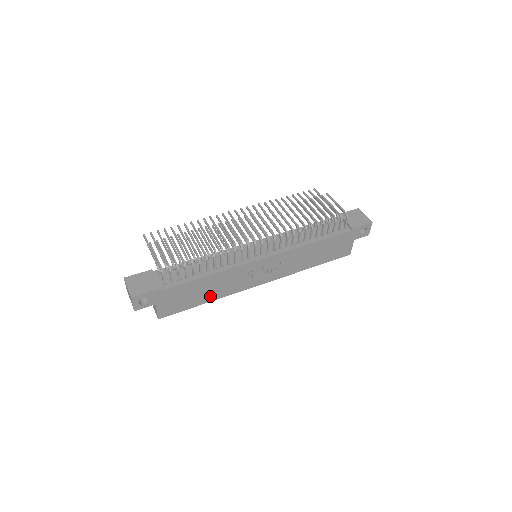
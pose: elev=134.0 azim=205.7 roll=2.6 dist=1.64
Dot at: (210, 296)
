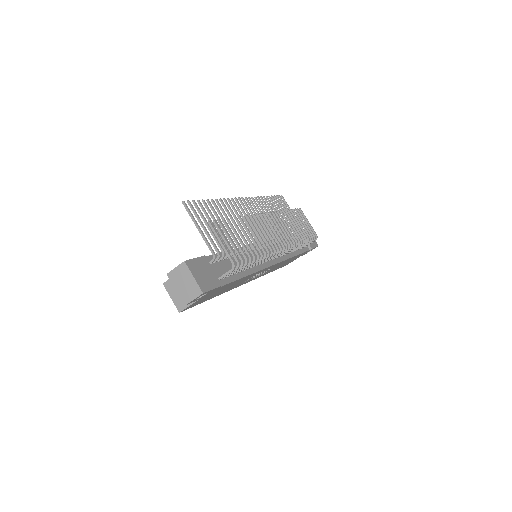
Dot at: (222, 292)
